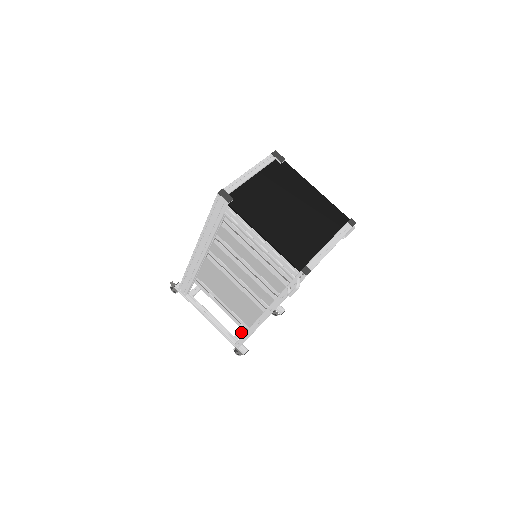
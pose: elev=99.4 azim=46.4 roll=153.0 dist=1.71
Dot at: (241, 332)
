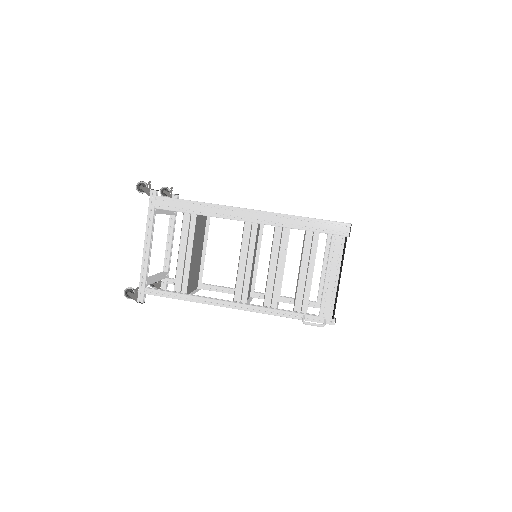
Dot at: (149, 281)
